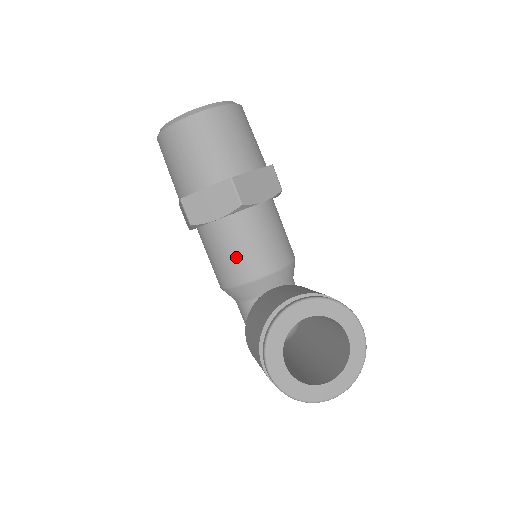
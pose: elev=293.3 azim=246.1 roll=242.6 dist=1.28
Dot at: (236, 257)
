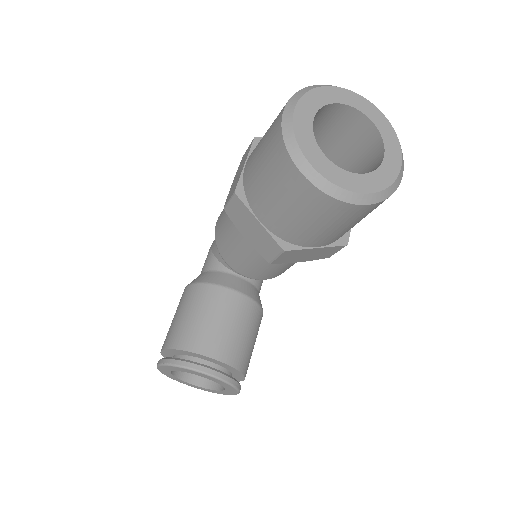
Dot at: (236, 253)
